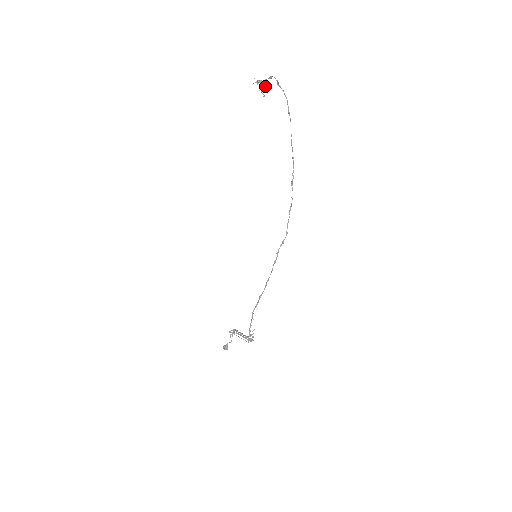
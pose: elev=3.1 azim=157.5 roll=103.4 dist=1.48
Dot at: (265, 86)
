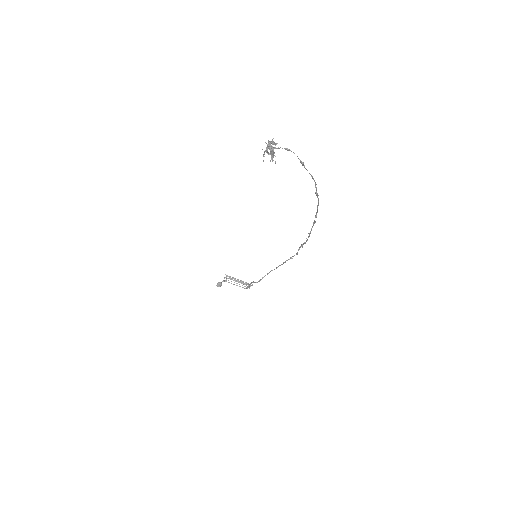
Dot at: (272, 141)
